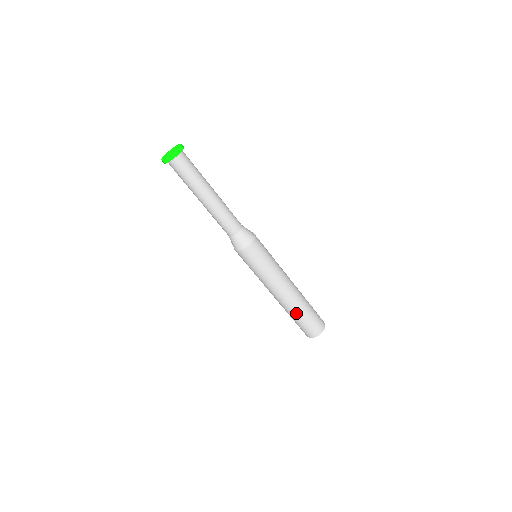
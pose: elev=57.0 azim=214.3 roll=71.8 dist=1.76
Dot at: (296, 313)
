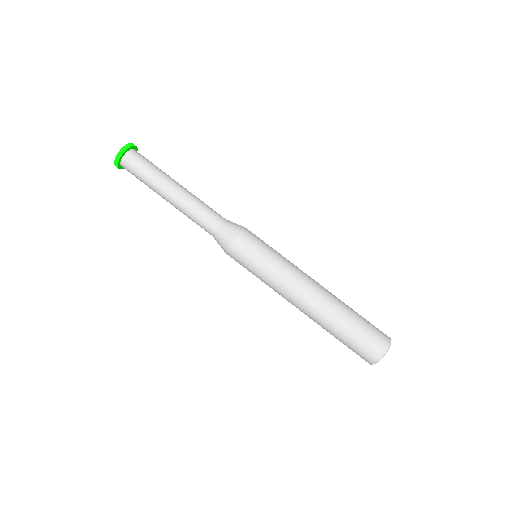
Dot at: (334, 325)
